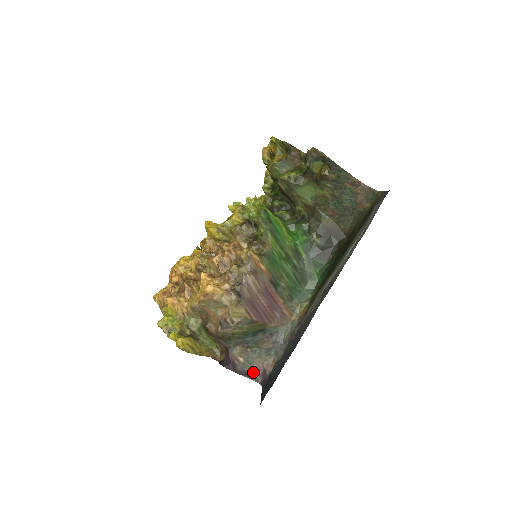
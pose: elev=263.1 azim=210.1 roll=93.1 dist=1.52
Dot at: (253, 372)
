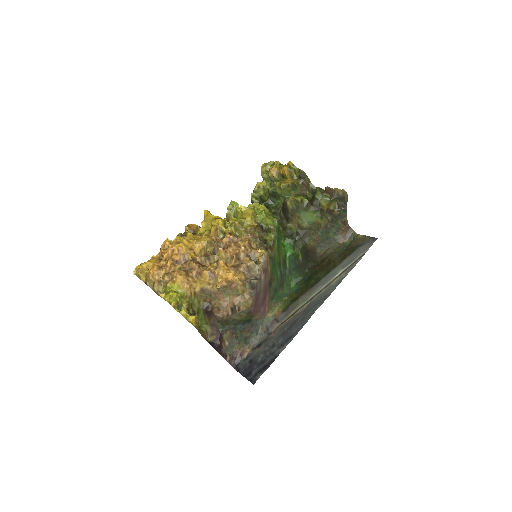
Dot at: (230, 355)
